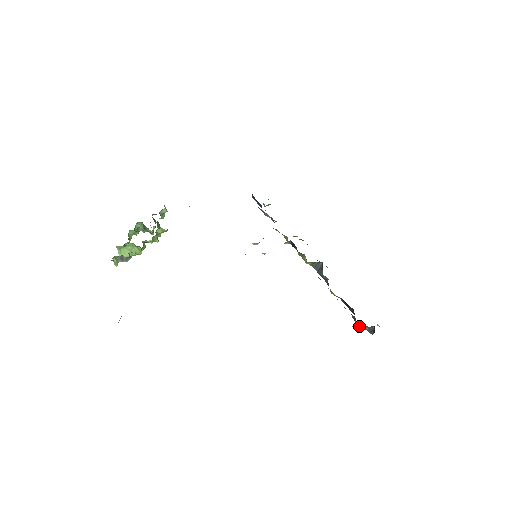
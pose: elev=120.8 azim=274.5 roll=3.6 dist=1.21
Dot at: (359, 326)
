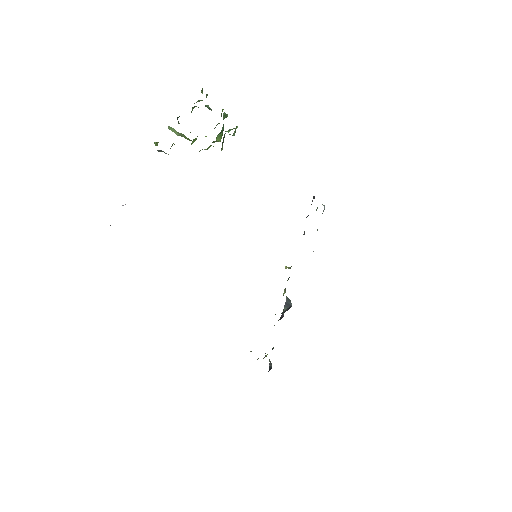
Dot at: occluded
